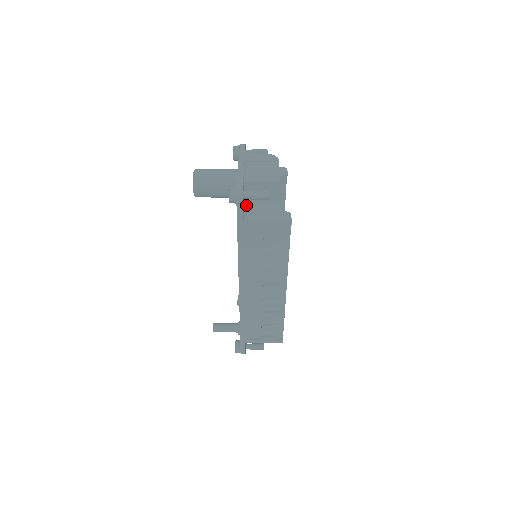
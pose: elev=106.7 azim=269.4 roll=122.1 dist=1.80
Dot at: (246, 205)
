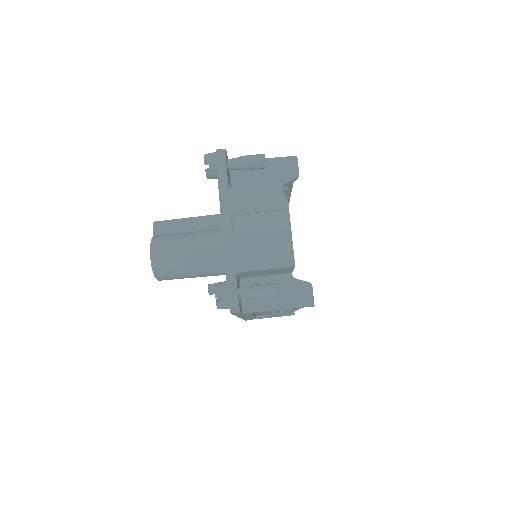
Dot at: (242, 277)
